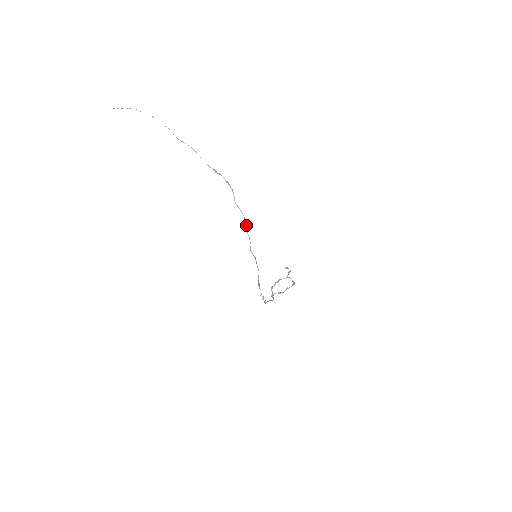
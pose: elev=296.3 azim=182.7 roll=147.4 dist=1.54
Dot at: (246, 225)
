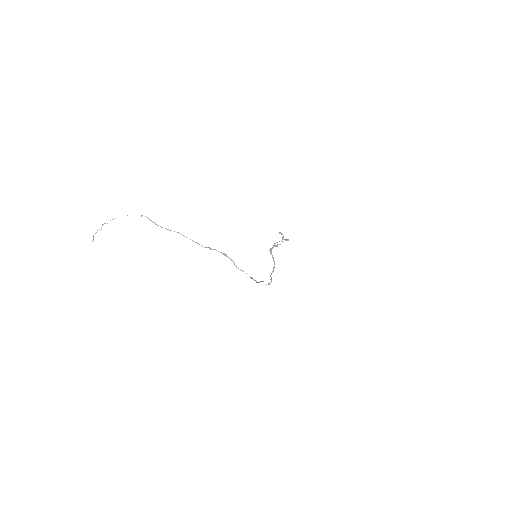
Dot at: (251, 278)
